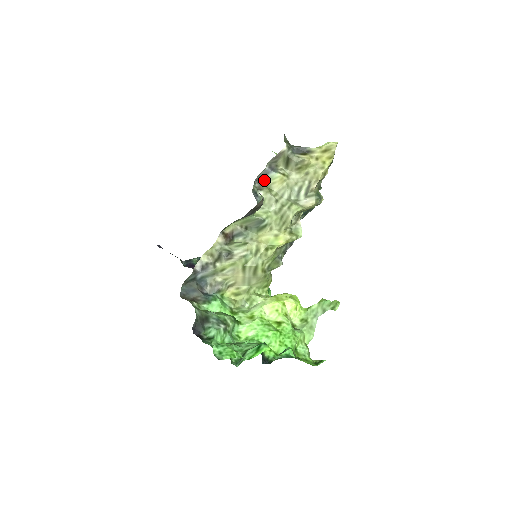
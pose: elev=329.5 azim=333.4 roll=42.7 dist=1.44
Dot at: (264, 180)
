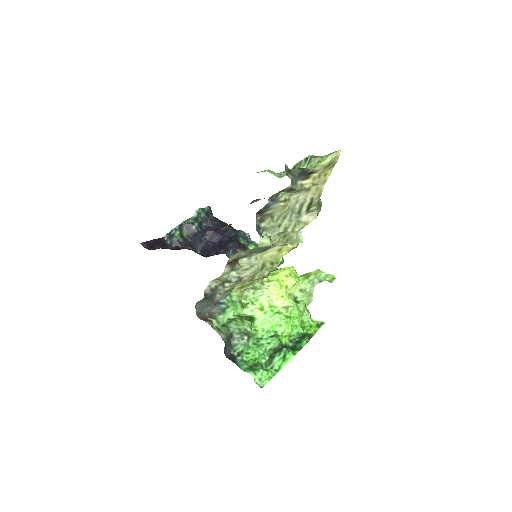
Dot at: (265, 211)
